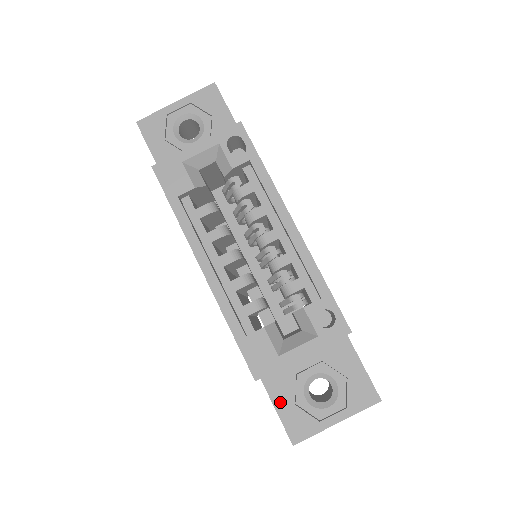
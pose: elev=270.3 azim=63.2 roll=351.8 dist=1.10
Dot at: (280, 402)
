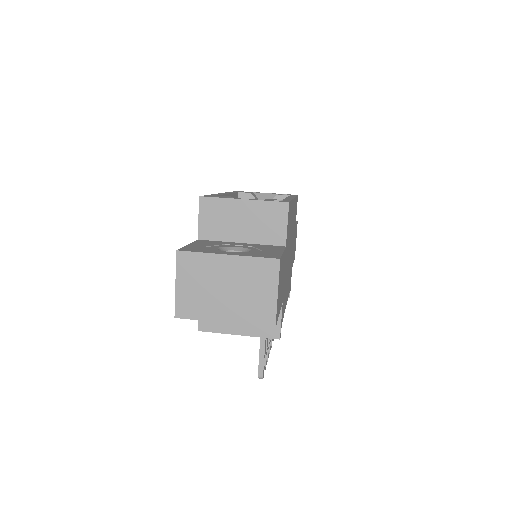
Dot at: (196, 244)
